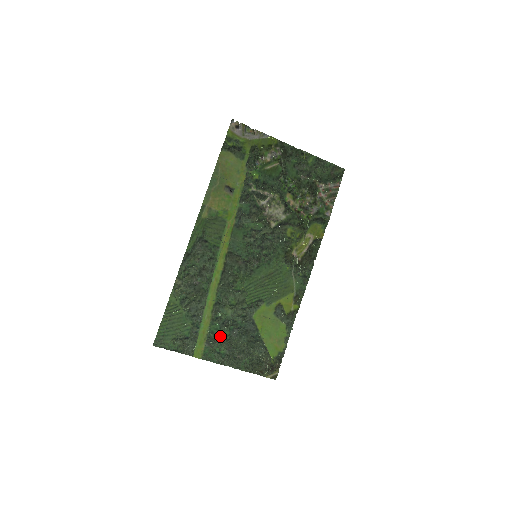
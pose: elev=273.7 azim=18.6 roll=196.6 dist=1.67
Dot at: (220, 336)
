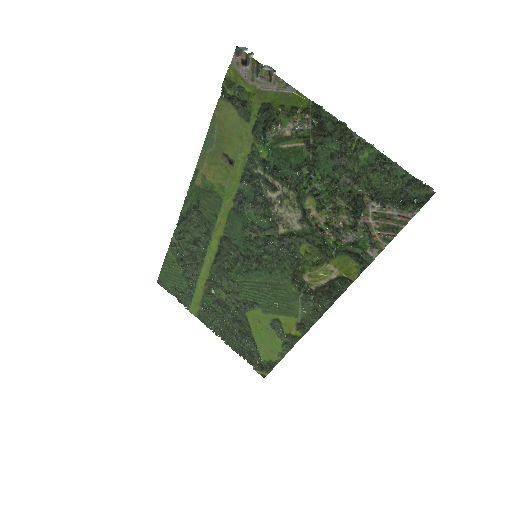
Dot at: (214, 309)
